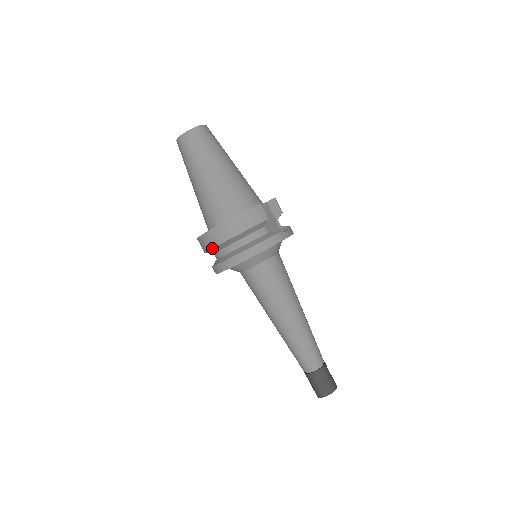
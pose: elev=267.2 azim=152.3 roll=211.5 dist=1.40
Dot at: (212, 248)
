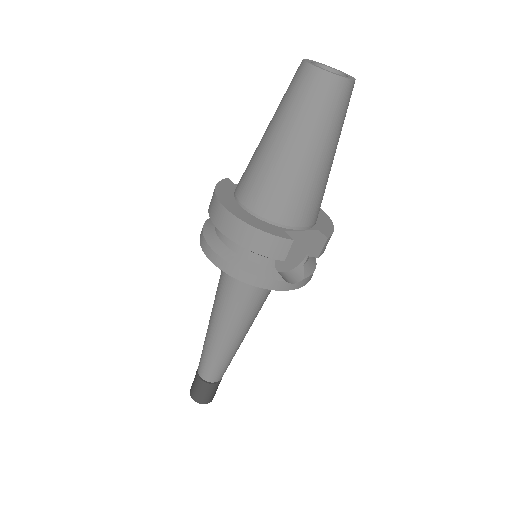
Dot at: (210, 217)
